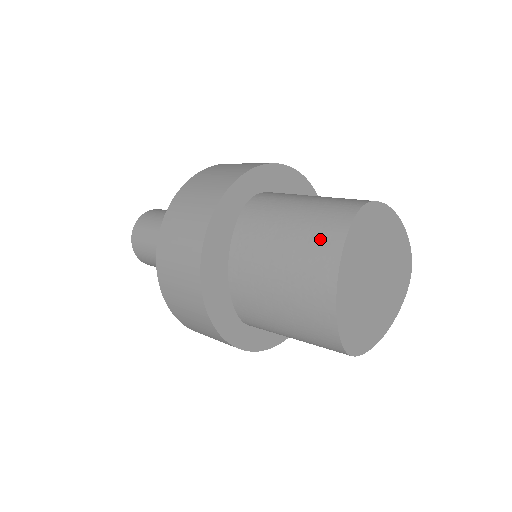
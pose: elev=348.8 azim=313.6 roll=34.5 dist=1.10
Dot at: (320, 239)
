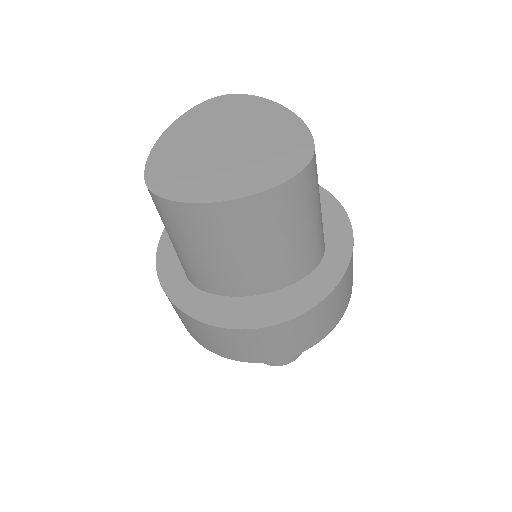
Dot at: occluded
